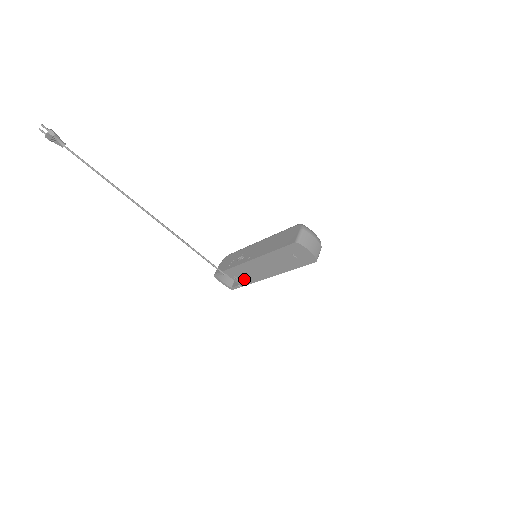
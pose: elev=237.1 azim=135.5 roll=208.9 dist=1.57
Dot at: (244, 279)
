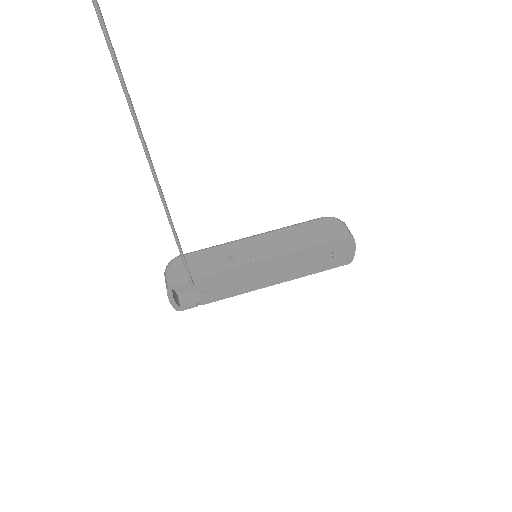
Dot at: (220, 291)
